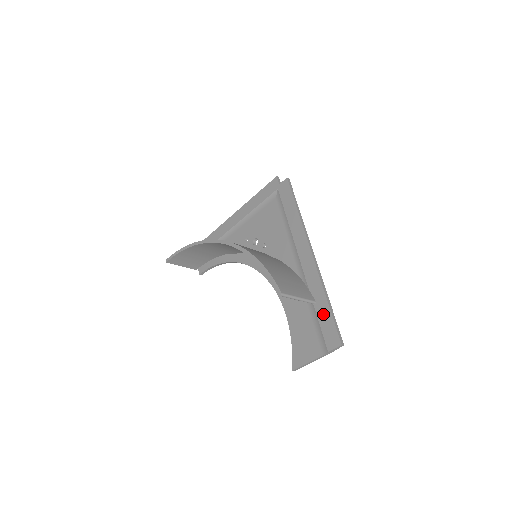
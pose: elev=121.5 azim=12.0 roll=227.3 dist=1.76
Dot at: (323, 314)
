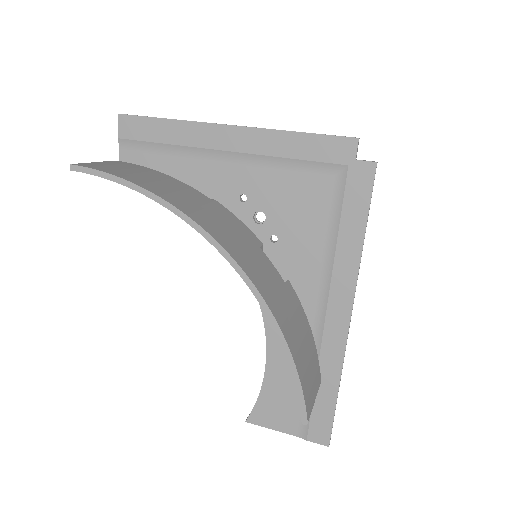
Dot at: (323, 402)
